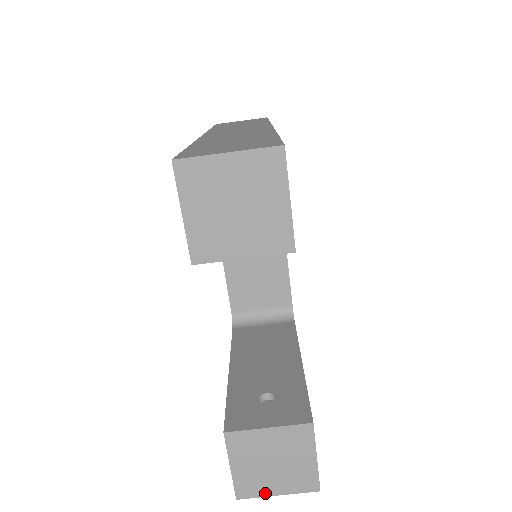
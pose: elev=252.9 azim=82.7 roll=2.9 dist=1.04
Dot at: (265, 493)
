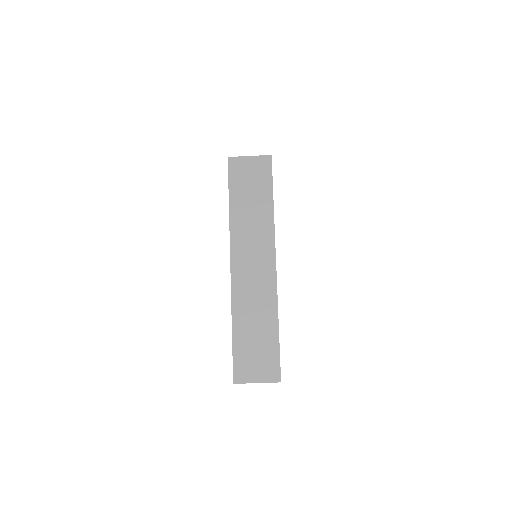
Dot at: occluded
